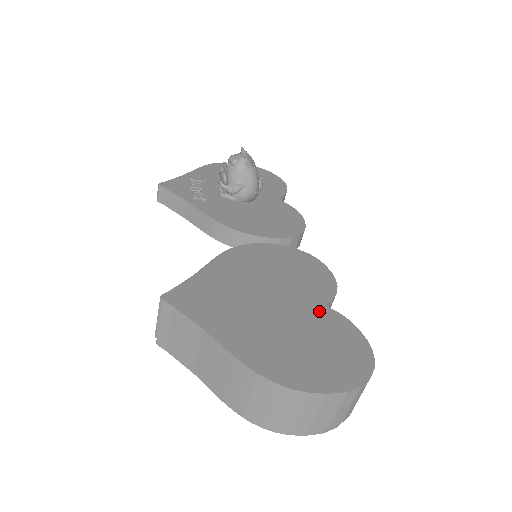
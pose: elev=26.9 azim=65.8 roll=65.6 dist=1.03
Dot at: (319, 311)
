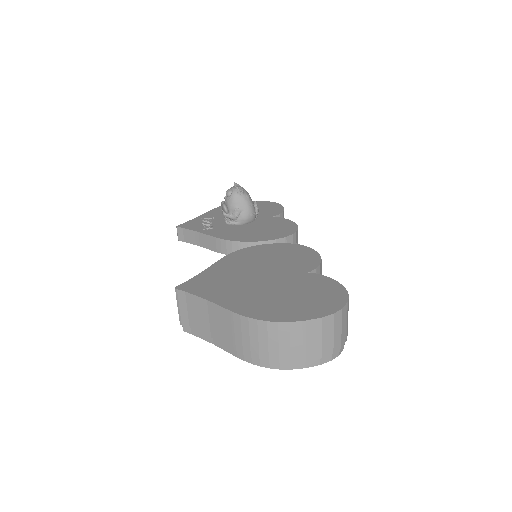
Dot at: (303, 276)
